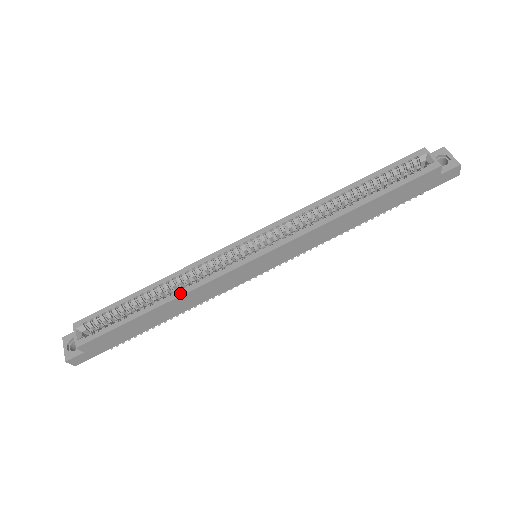
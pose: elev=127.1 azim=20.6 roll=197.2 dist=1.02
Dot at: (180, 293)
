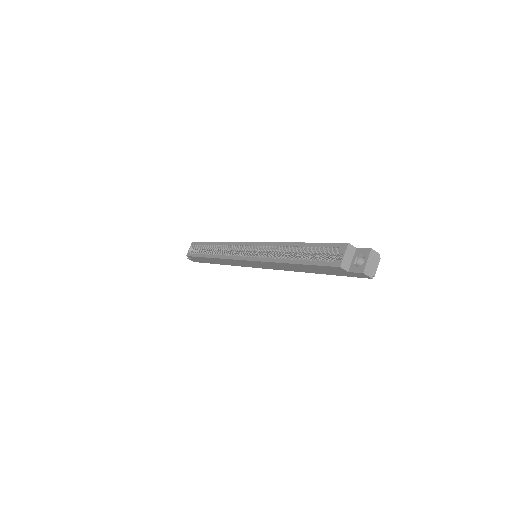
Dot at: (217, 256)
